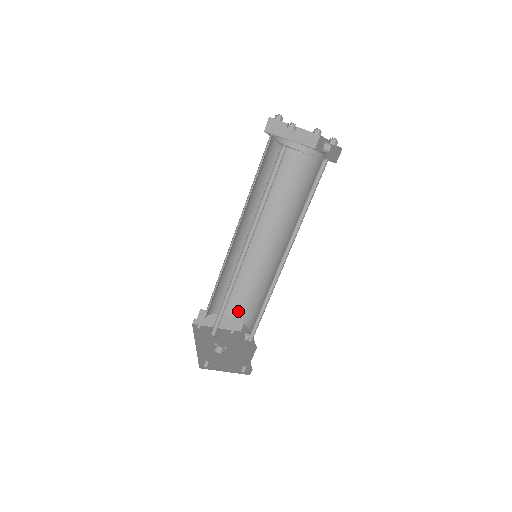
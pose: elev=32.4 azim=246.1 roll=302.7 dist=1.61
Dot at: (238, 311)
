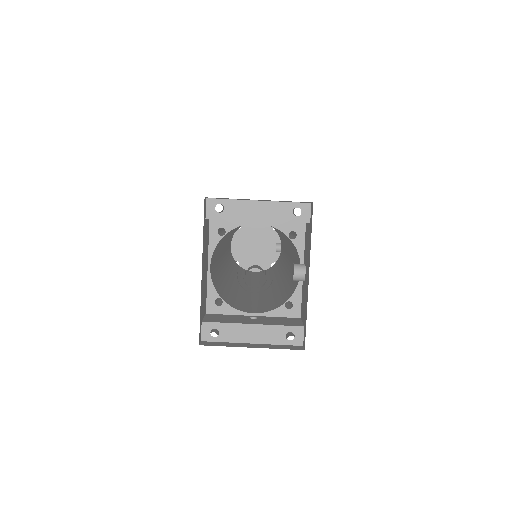
Dot at: (275, 305)
